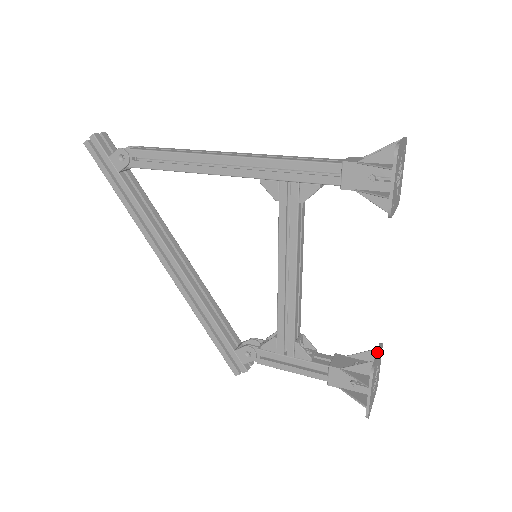
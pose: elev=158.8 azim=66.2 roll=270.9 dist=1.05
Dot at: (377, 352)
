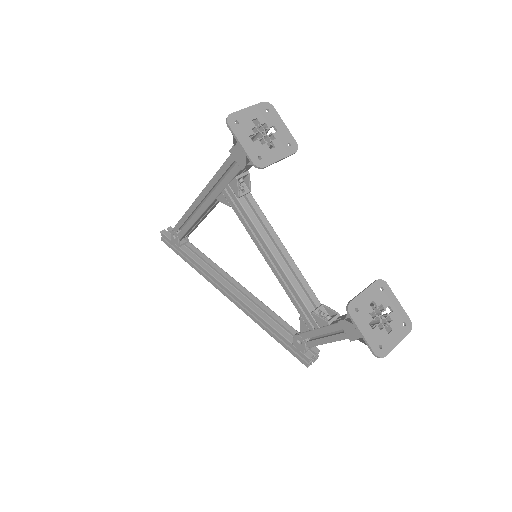
Dot at: (365, 288)
